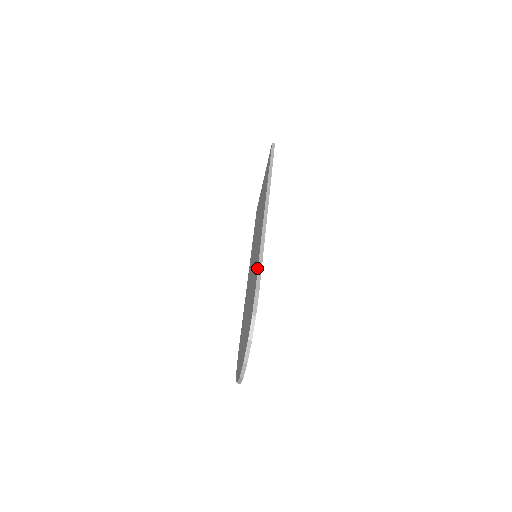
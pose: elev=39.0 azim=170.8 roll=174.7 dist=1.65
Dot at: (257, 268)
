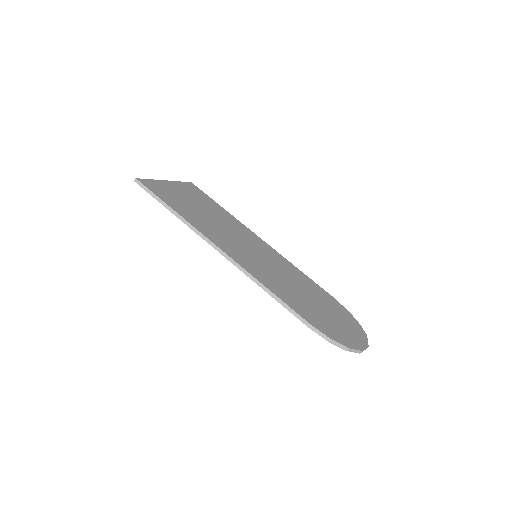
Dot at: (283, 306)
